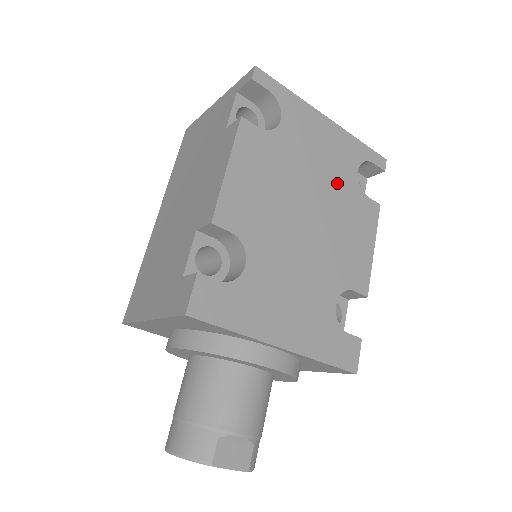
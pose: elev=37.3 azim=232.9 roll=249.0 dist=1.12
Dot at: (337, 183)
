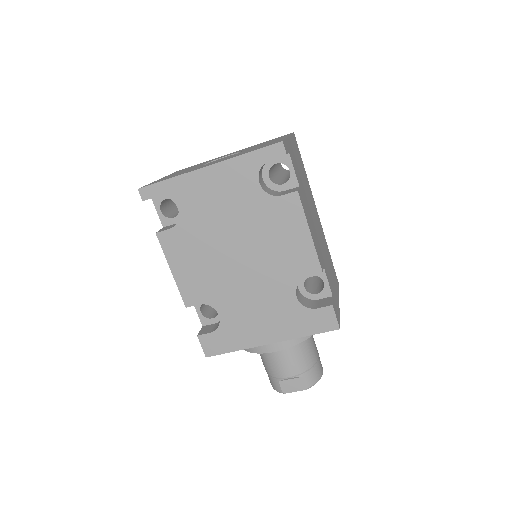
Dot at: (247, 211)
